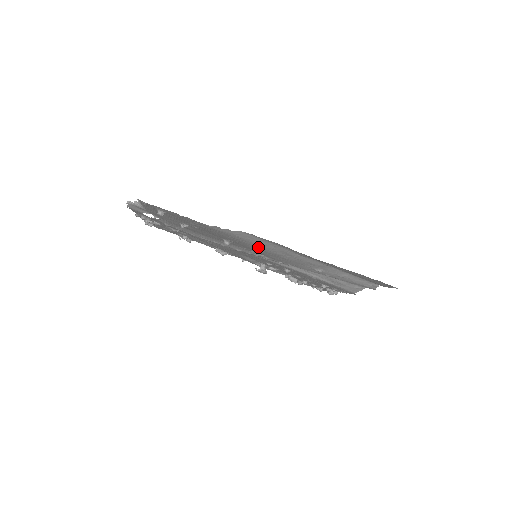
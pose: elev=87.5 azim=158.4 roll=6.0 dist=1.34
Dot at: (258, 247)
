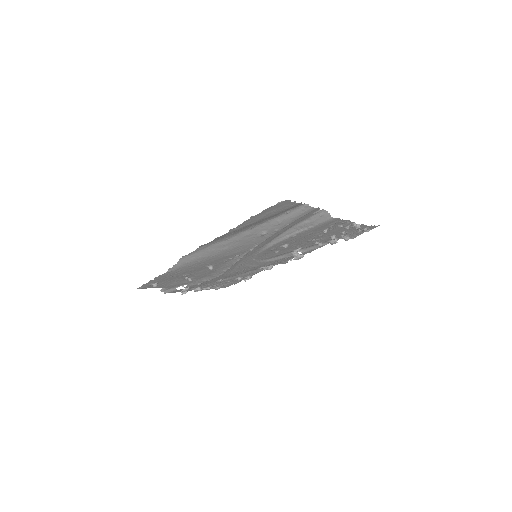
Dot at: (210, 257)
